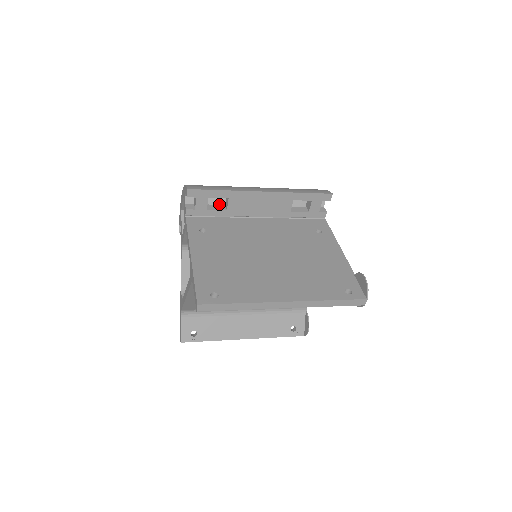
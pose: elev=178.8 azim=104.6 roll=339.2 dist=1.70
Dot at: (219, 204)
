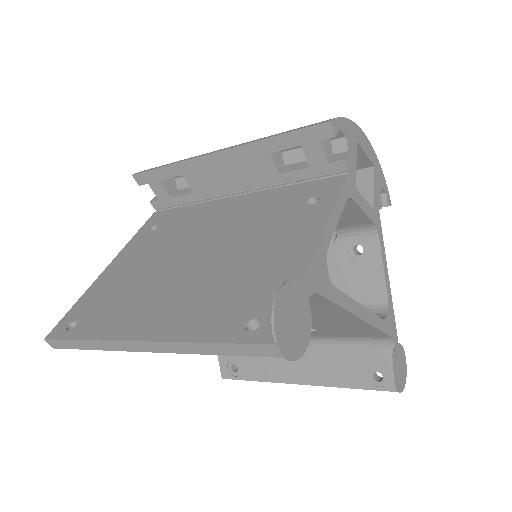
Dot at: occluded
